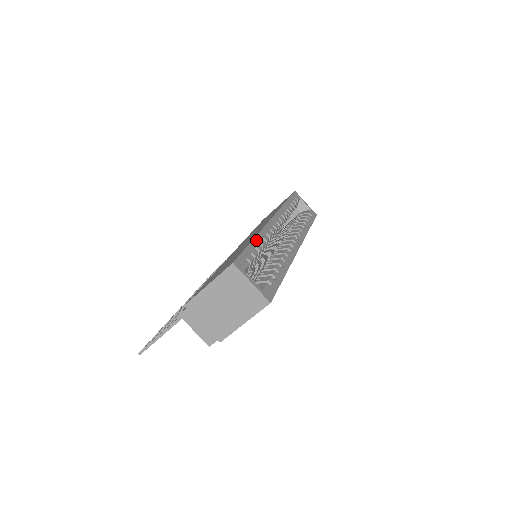
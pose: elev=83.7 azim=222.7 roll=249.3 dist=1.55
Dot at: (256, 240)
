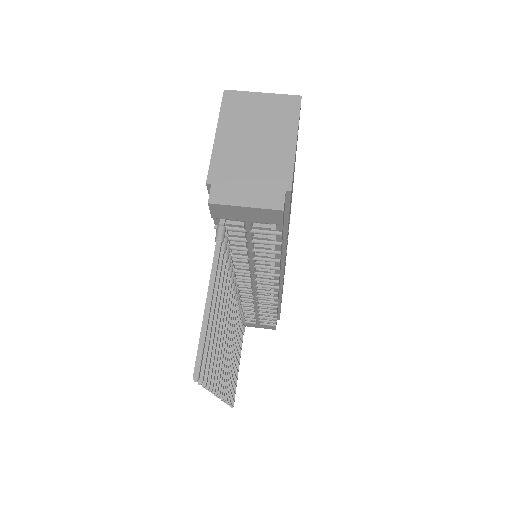
Dot at: occluded
